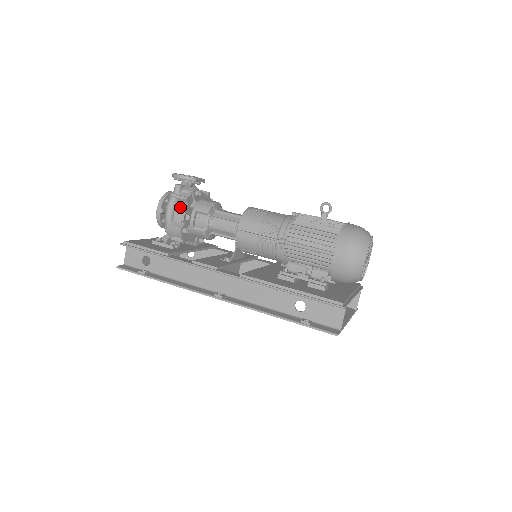
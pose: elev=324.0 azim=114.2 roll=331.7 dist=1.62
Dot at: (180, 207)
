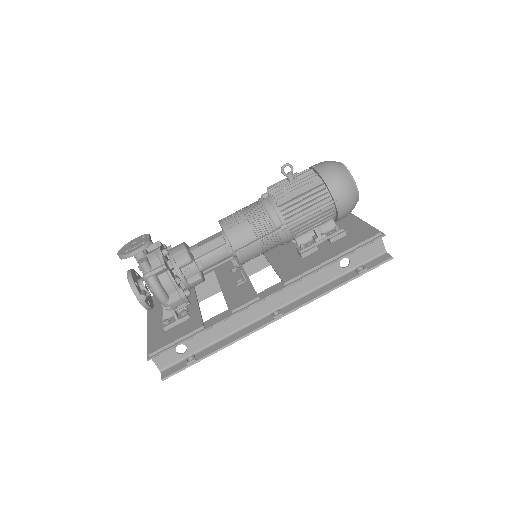
Dot at: (164, 279)
